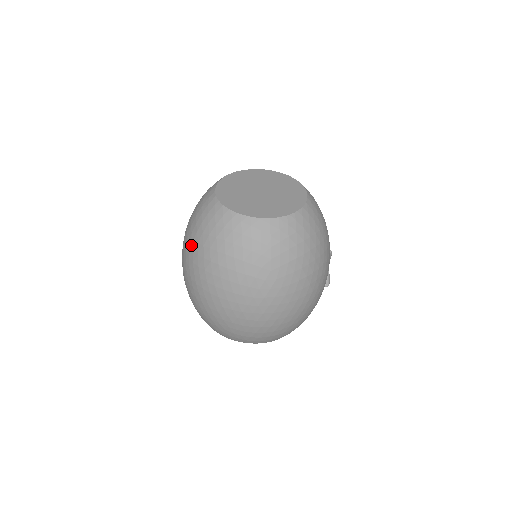
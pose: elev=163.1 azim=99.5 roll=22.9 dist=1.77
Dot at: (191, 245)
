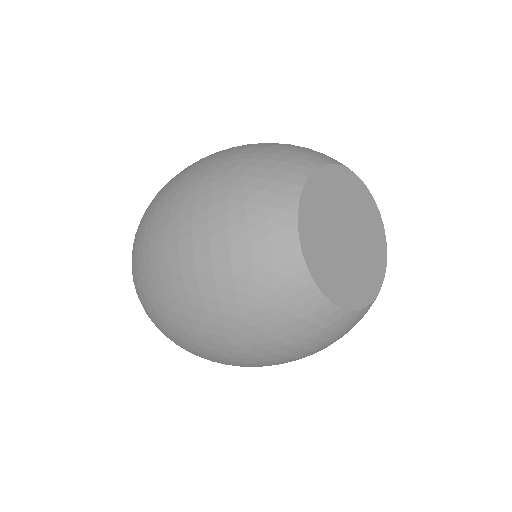
Dot at: (231, 319)
